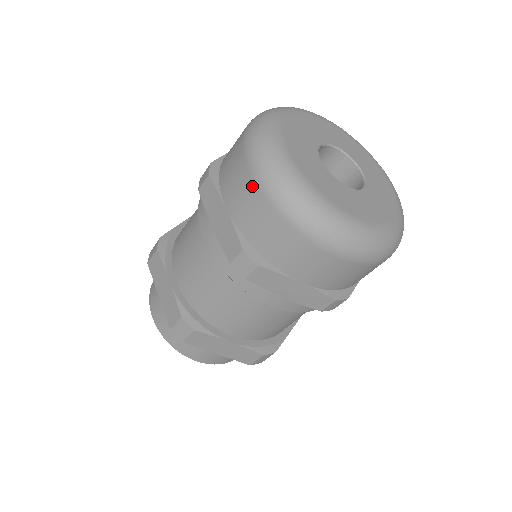
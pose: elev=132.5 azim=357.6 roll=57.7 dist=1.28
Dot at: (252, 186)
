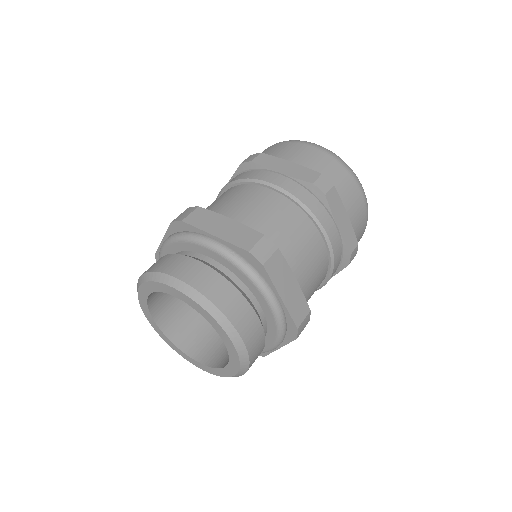
Dot at: (312, 149)
